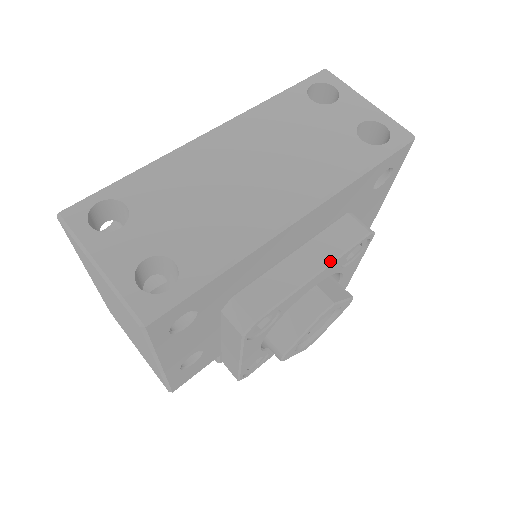
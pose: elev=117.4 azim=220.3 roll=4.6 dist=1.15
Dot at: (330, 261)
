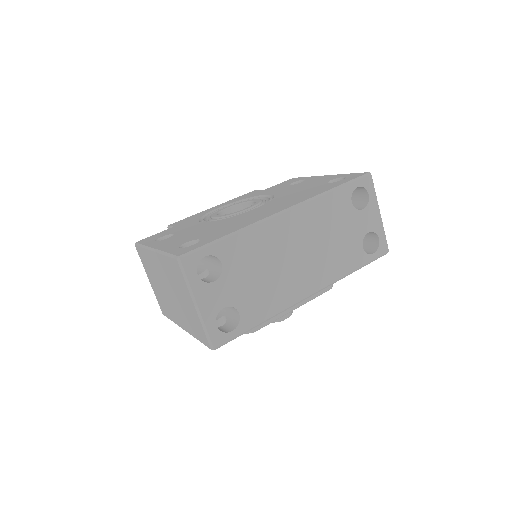
Dot at: (305, 302)
